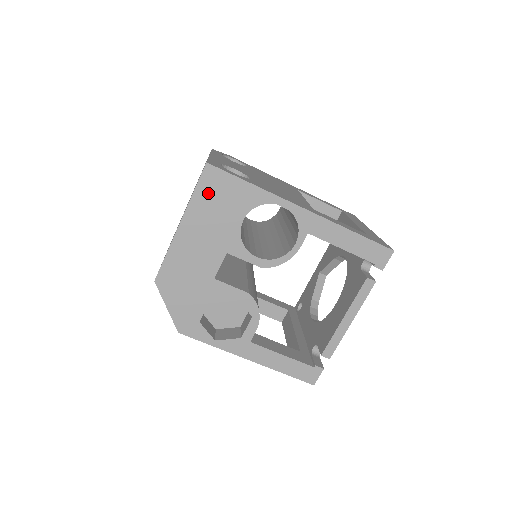
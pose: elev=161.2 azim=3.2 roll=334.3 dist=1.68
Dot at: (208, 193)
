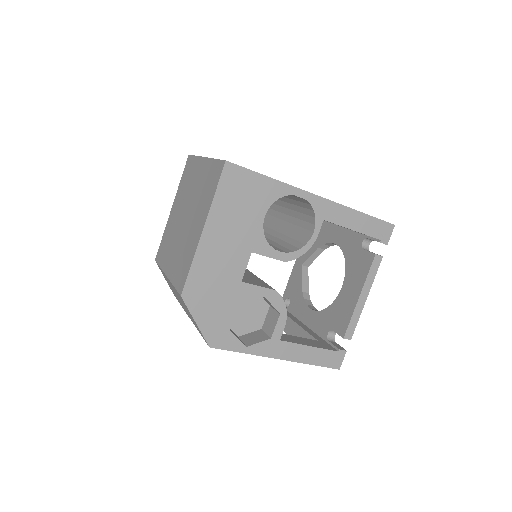
Dot at: (229, 192)
